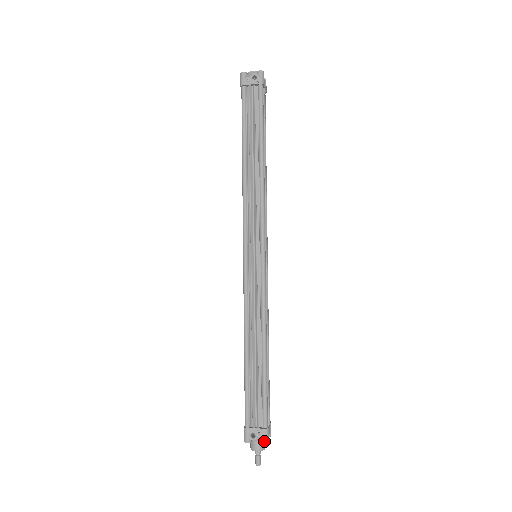
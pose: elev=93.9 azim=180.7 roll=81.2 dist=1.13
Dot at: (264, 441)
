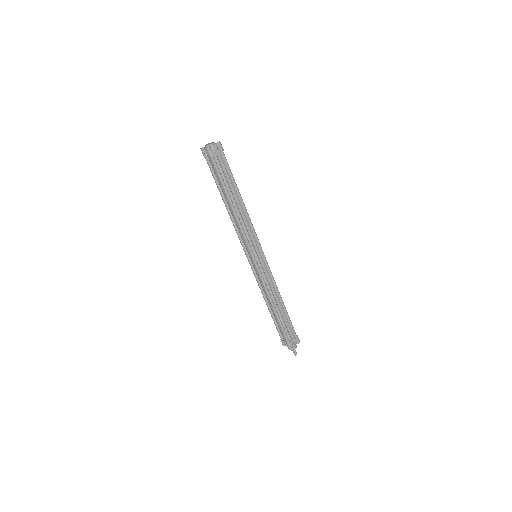
Dot at: (299, 342)
